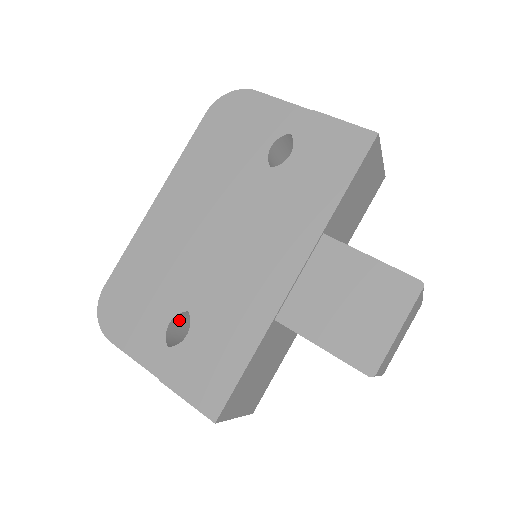
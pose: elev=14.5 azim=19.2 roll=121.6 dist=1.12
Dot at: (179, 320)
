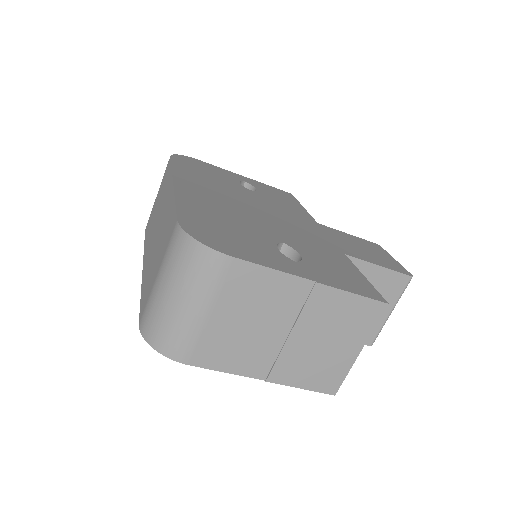
Dot at: occluded
